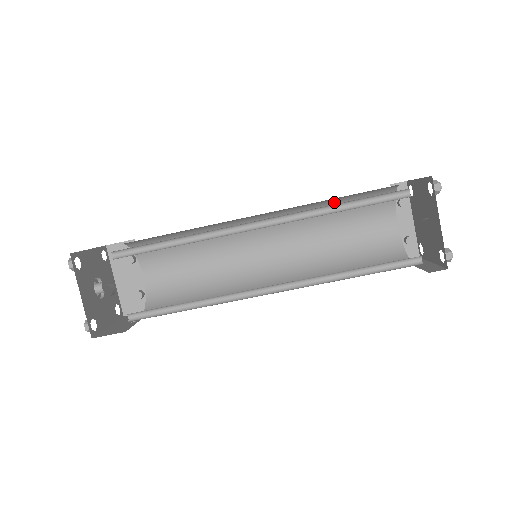
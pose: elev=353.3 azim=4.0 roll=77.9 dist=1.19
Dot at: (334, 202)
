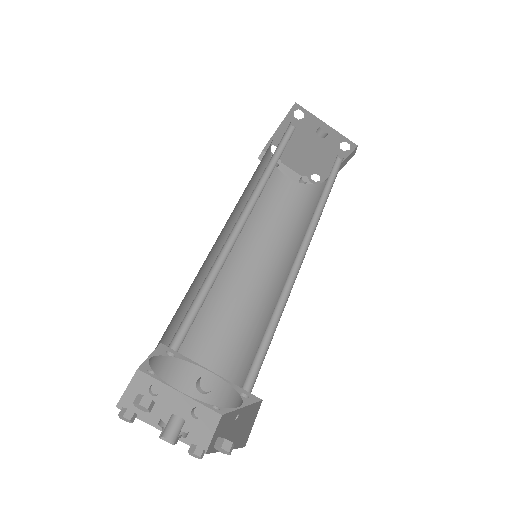
Dot at: (250, 185)
